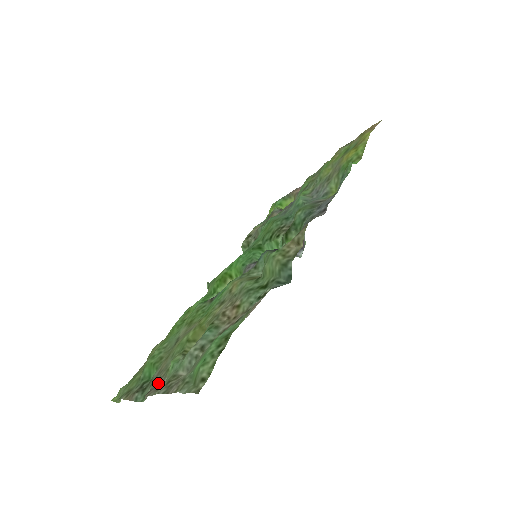
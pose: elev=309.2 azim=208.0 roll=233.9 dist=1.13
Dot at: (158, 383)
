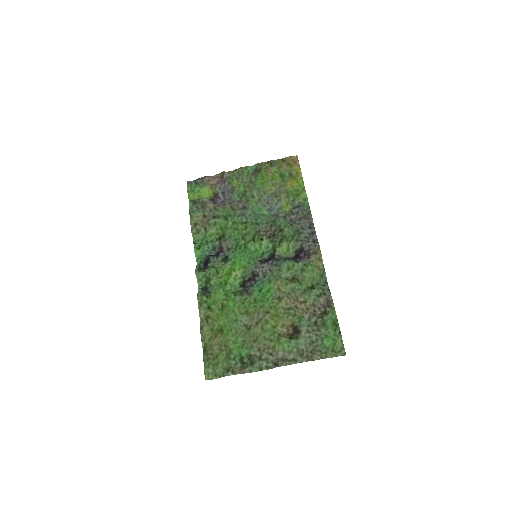
Dot at: (275, 357)
